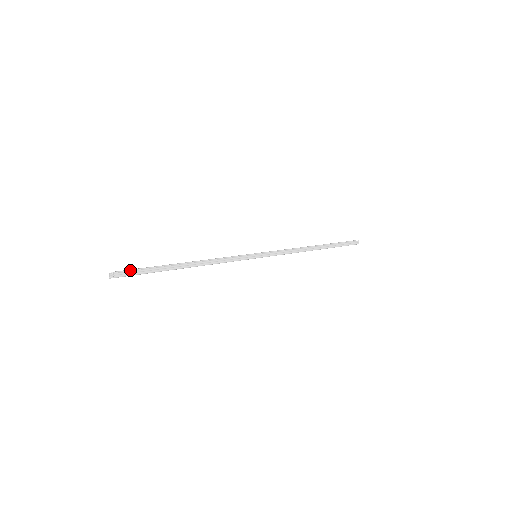
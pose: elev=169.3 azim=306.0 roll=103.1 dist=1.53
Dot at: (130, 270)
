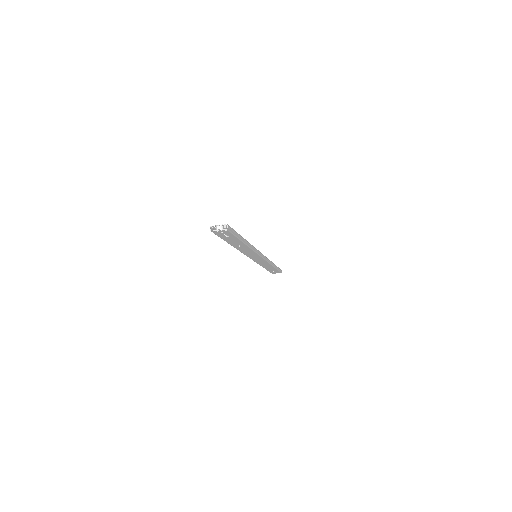
Dot at: occluded
